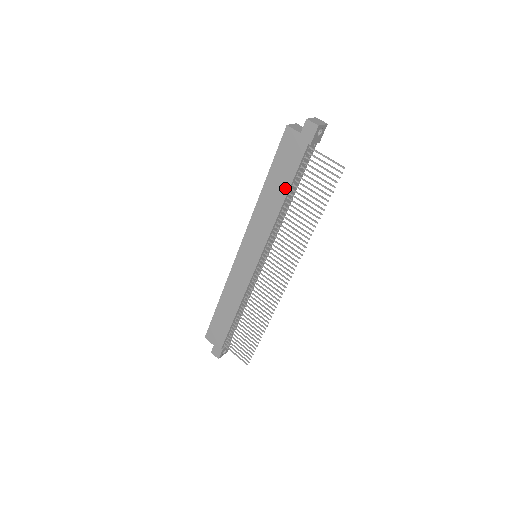
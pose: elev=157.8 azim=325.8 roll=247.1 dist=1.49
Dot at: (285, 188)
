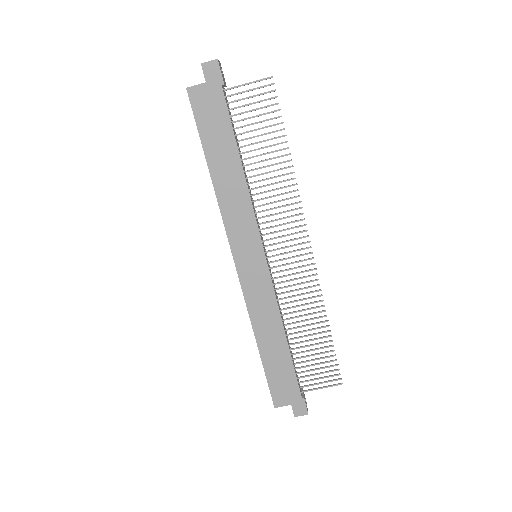
Dot at: (233, 150)
